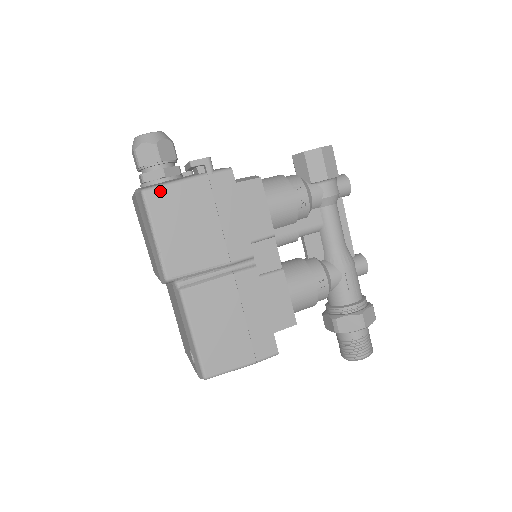
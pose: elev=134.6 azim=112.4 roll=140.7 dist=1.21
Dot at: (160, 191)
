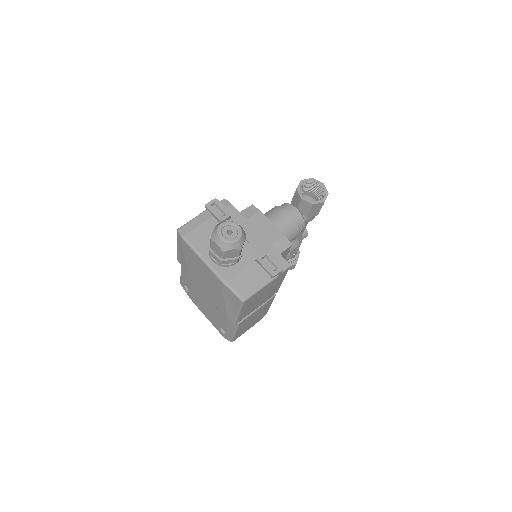
Dot at: (252, 297)
